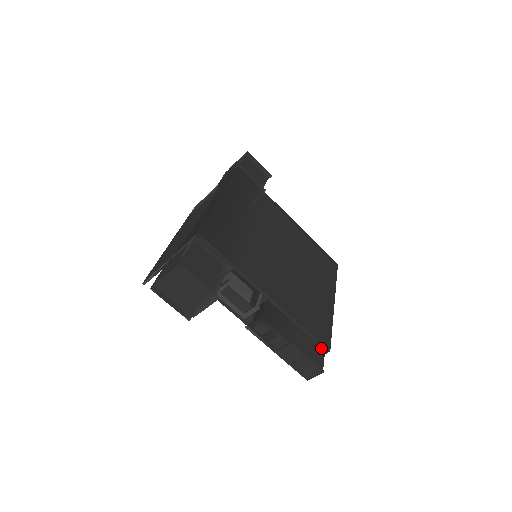
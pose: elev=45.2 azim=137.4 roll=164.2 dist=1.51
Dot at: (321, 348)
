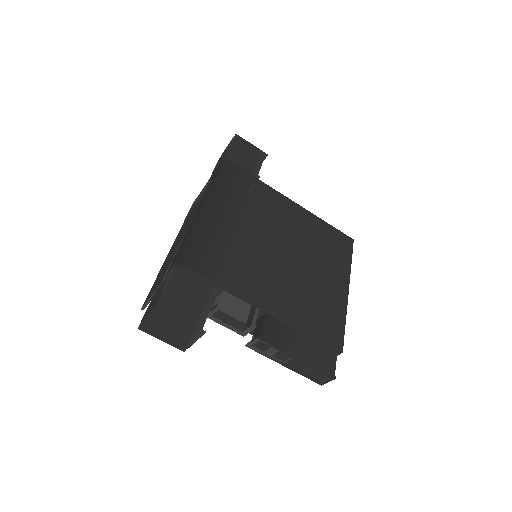
Dot at: (332, 351)
